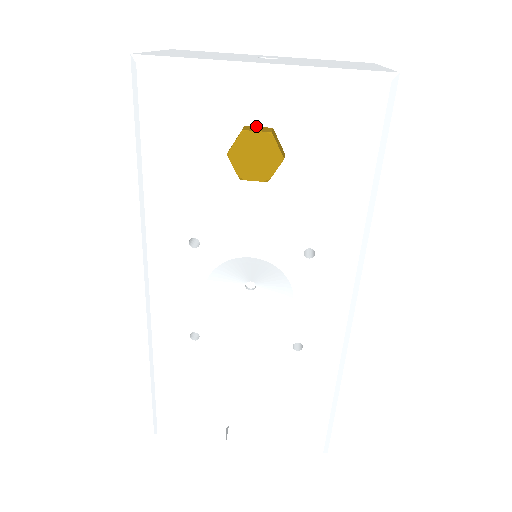
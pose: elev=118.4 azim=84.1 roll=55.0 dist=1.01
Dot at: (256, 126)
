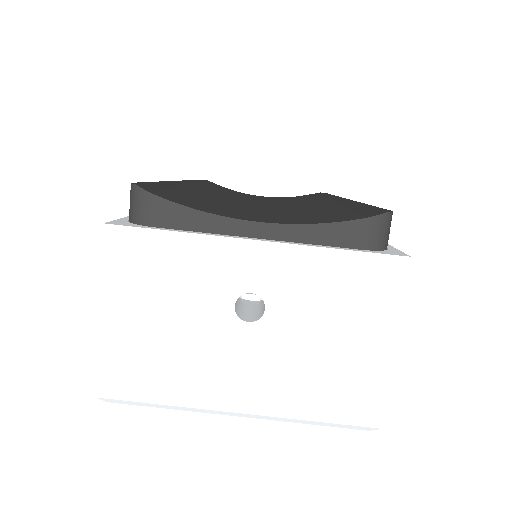
Dot at: occluded
